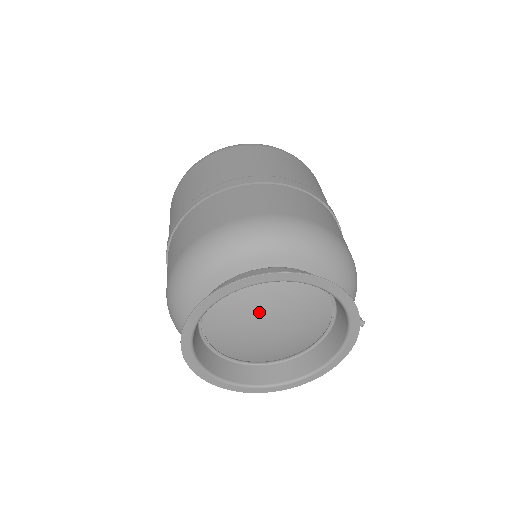
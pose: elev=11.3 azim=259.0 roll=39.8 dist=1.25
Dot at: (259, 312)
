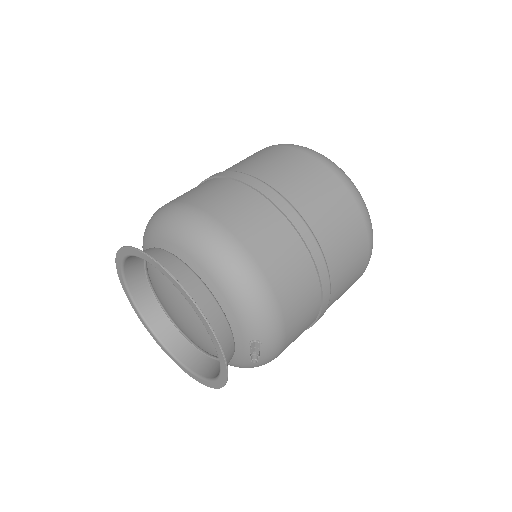
Dot at: (168, 290)
